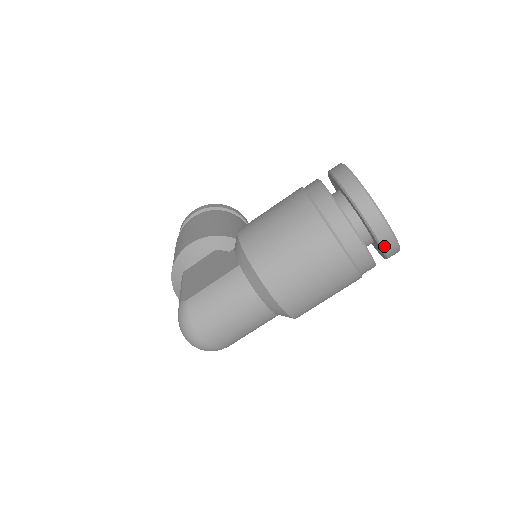
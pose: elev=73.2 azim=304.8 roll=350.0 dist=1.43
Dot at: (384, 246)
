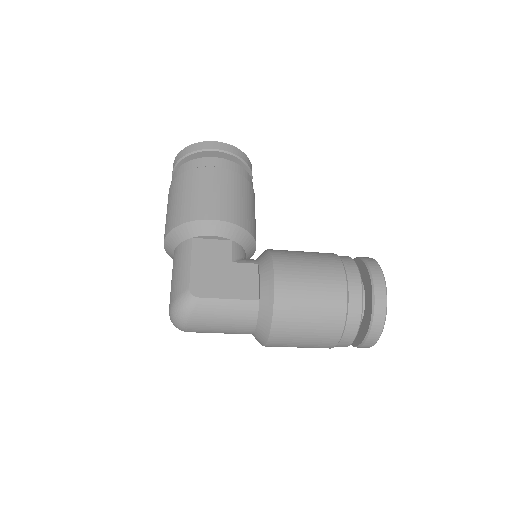
Dot at: (359, 347)
